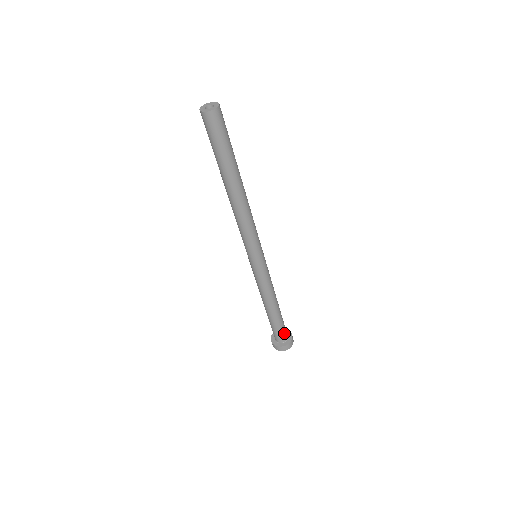
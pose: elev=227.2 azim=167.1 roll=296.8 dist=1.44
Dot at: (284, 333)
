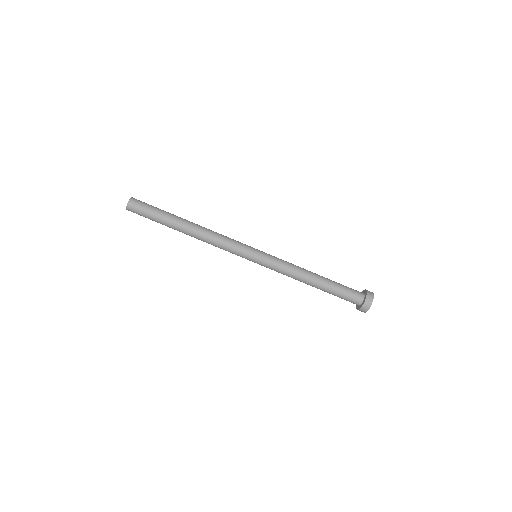
Dot at: (352, 296)
